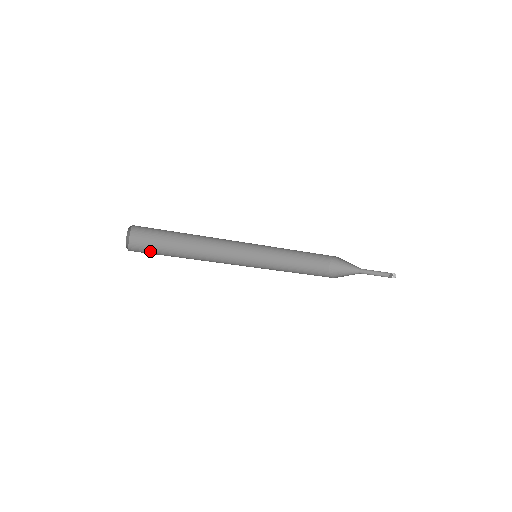
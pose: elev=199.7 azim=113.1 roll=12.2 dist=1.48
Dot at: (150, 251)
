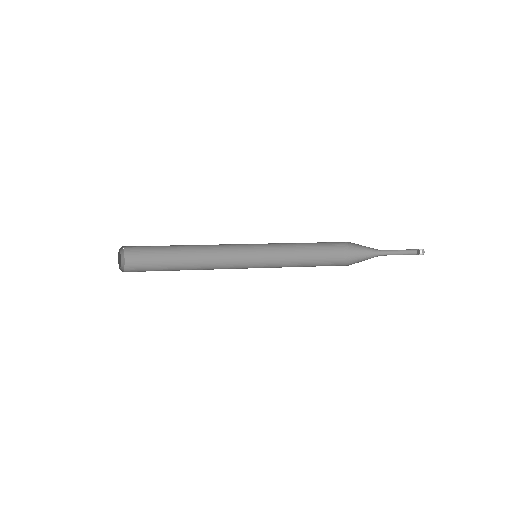
Dot at: (146, 253)
